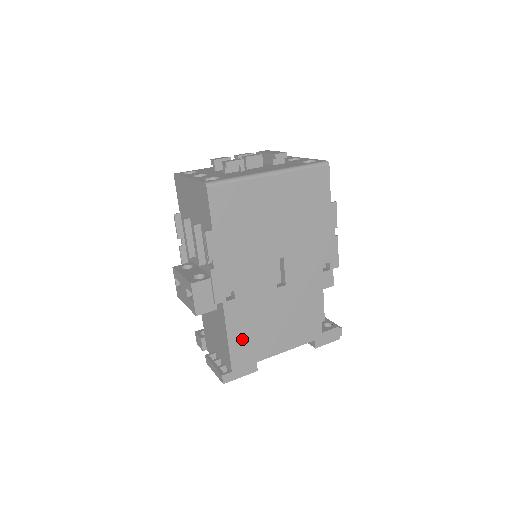
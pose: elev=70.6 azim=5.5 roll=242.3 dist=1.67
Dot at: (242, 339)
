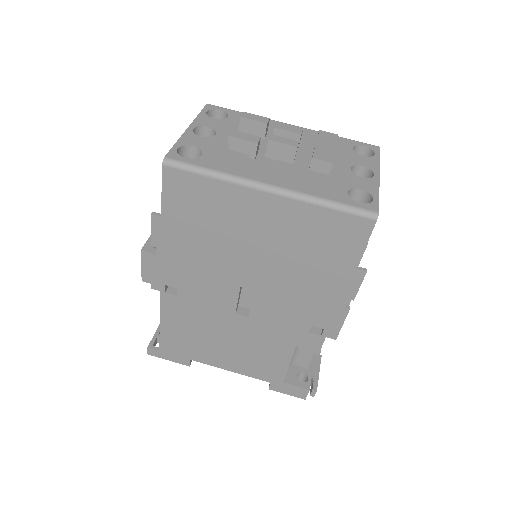
Dot at: (178, 333)
